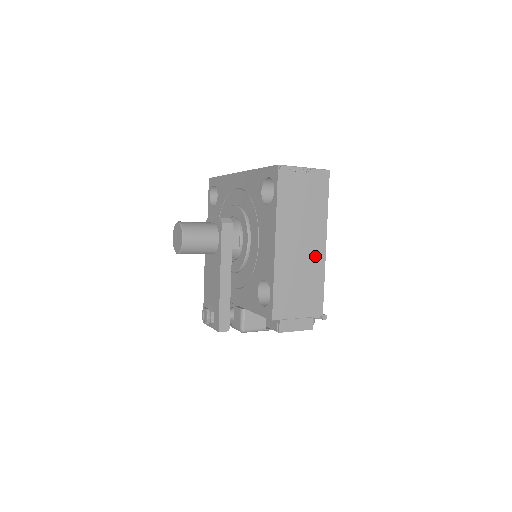
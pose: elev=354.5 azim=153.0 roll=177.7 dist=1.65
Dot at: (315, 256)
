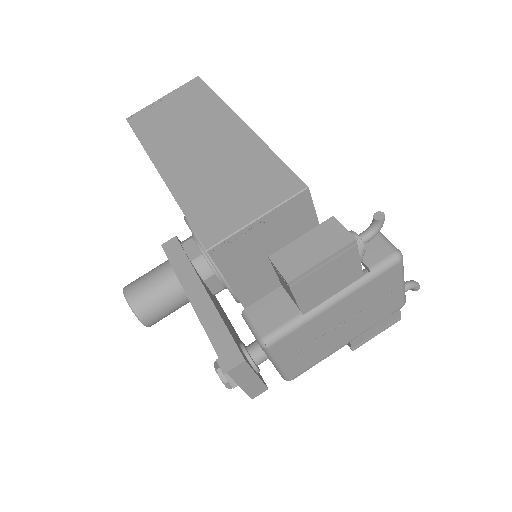
Dot at: (234, 142)
